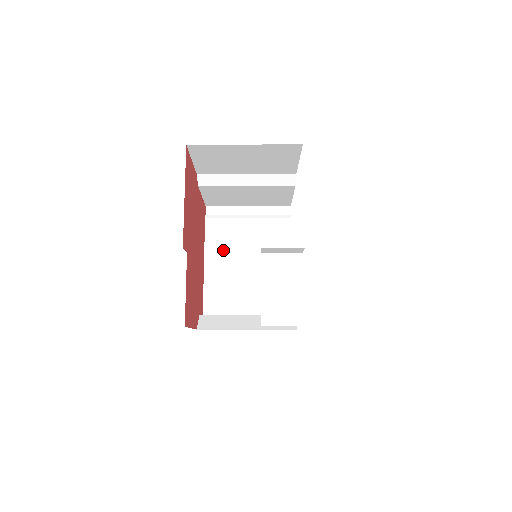
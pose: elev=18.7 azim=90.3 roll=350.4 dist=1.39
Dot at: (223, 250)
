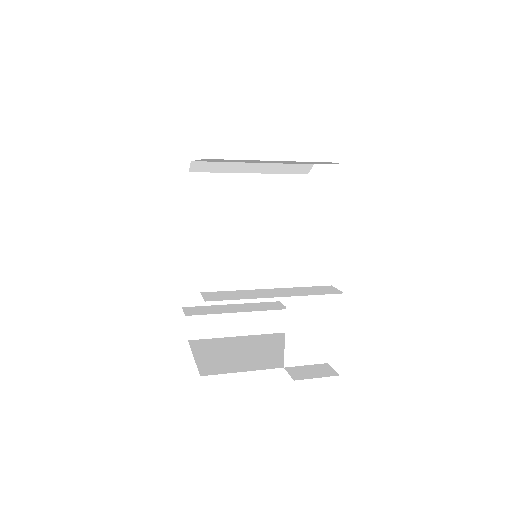
Dot at: (204, 229)
